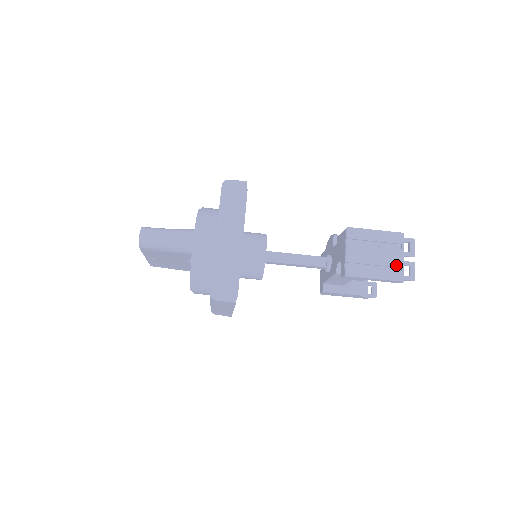
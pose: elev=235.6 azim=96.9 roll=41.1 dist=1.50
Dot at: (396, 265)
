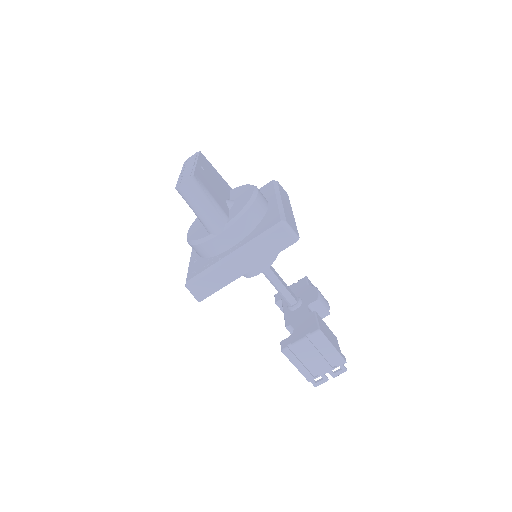
Dot at: (317, 372)
